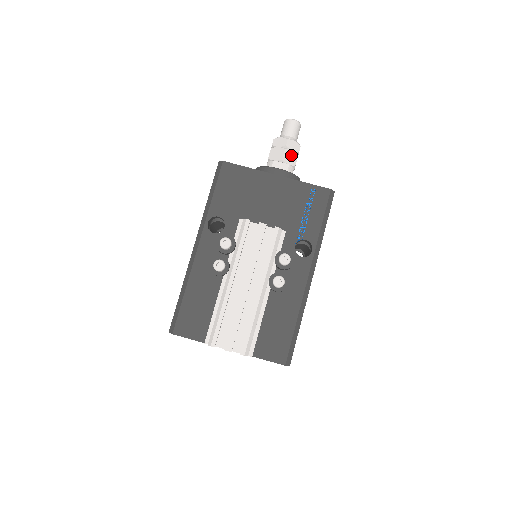
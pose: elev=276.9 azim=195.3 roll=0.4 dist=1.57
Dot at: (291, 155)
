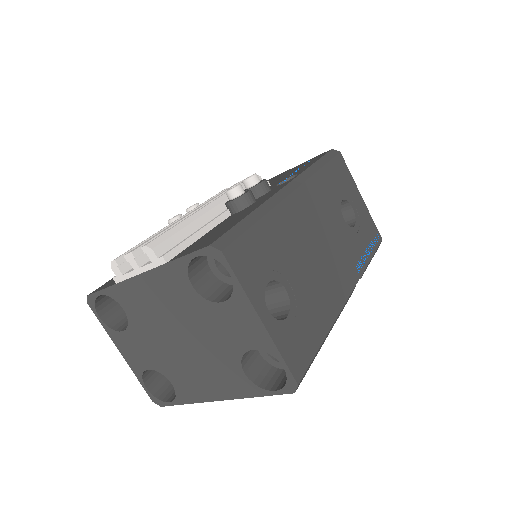
Dot at: occluded
